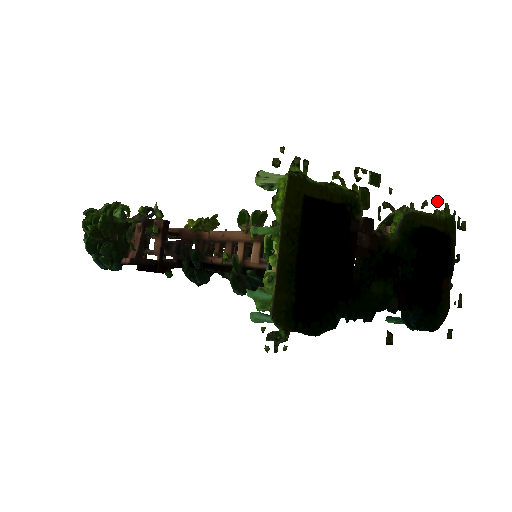
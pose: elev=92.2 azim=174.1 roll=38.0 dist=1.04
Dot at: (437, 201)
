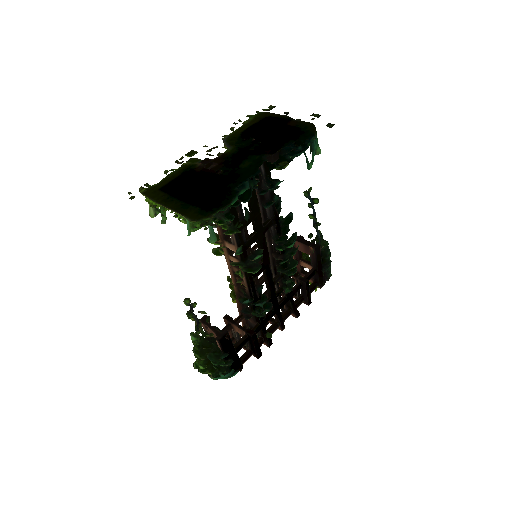
Dot at: (239, 121)
